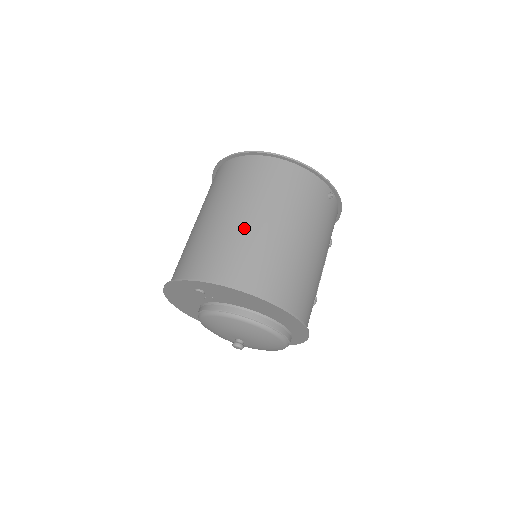
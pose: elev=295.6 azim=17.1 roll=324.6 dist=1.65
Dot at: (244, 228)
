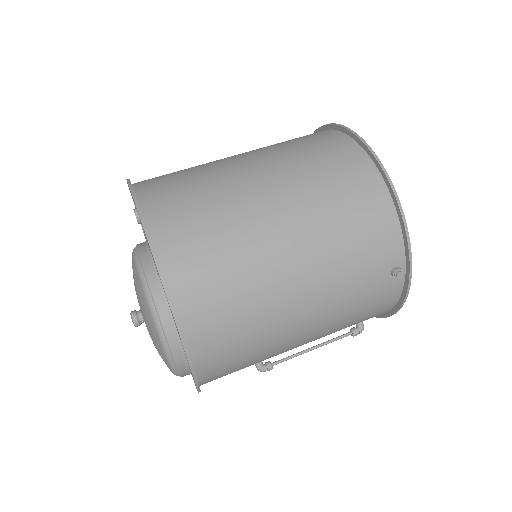
Dot at: (244, 195)
